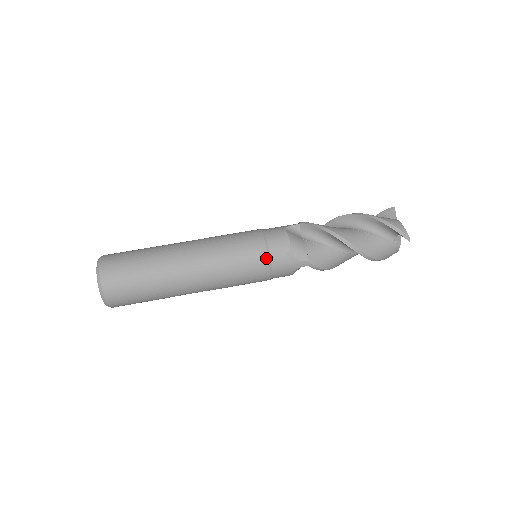
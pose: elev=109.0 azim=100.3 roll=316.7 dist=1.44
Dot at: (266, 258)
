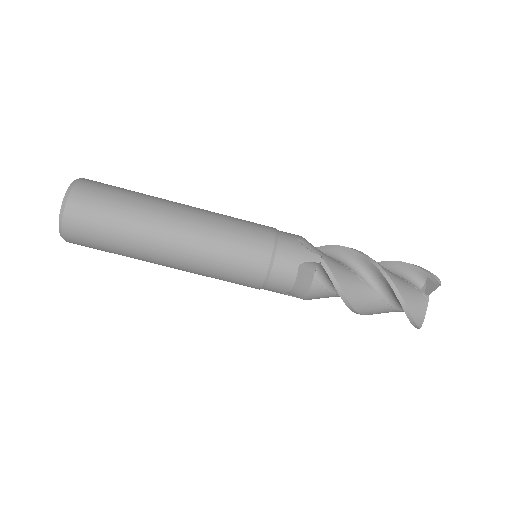
Dot at: (259, 287)
